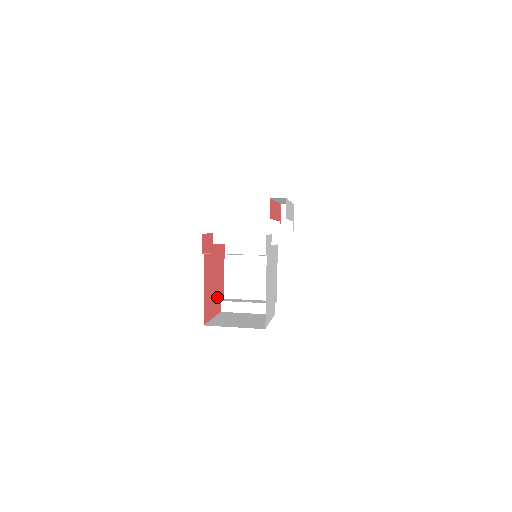
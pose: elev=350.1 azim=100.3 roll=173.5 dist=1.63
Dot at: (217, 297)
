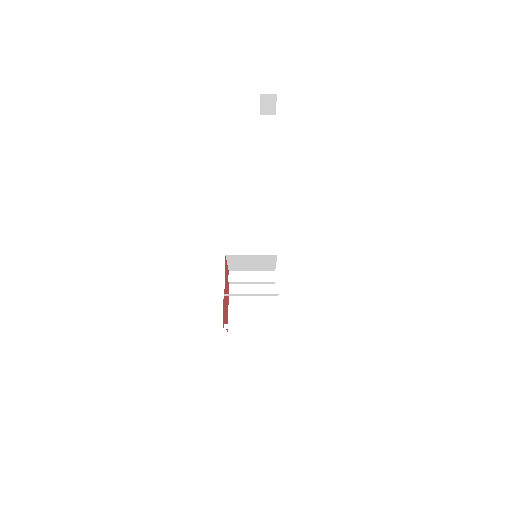
Dot at: occluded
